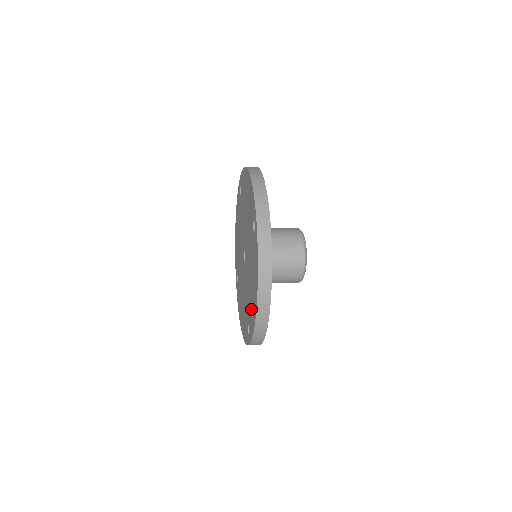
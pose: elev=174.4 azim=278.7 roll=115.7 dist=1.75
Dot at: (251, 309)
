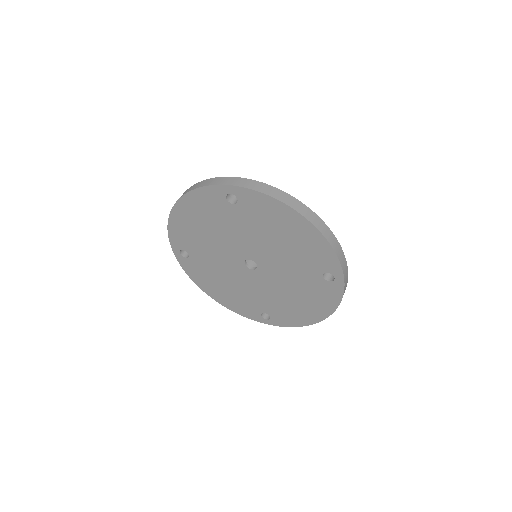
Dot at: (288, 313)
